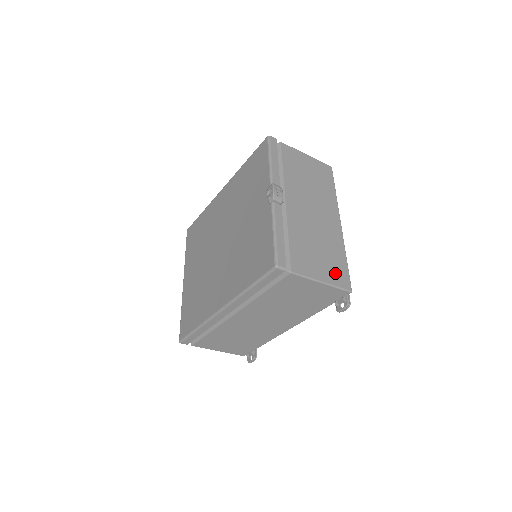
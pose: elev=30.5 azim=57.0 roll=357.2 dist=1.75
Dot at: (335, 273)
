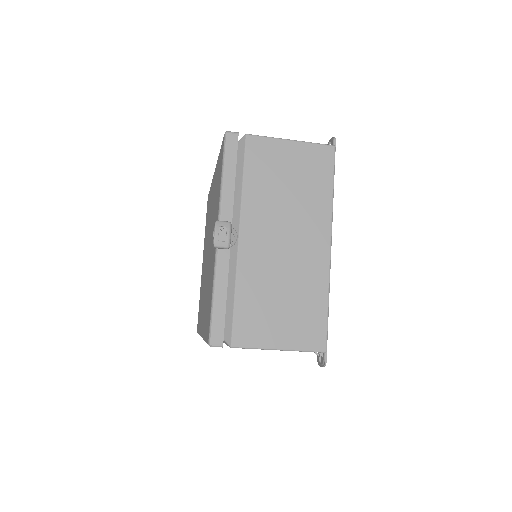
Dot at: (303, 331)
